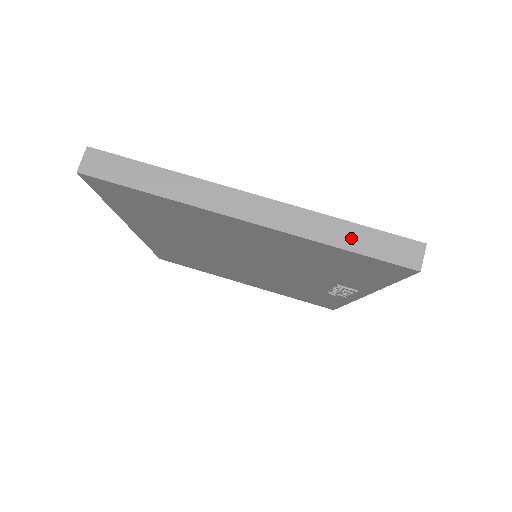
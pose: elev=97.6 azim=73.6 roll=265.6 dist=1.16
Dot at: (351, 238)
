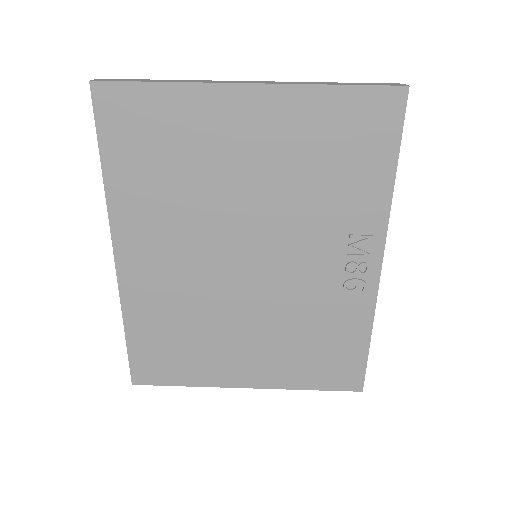
Dot at: (341, 84)
